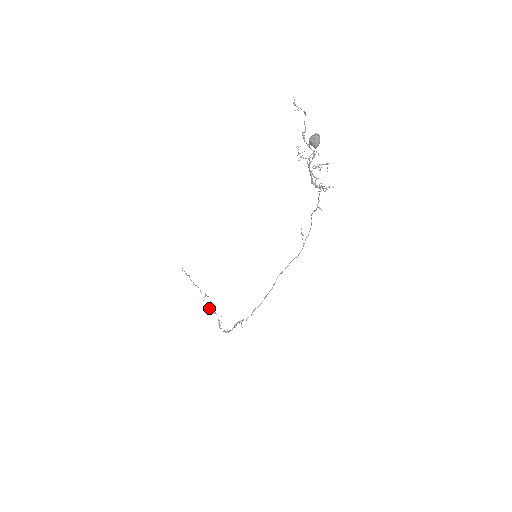
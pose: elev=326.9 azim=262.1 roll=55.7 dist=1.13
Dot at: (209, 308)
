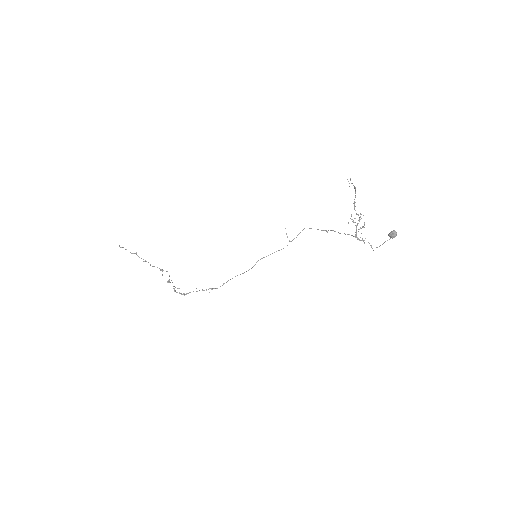
Dot at: (169, 281)
